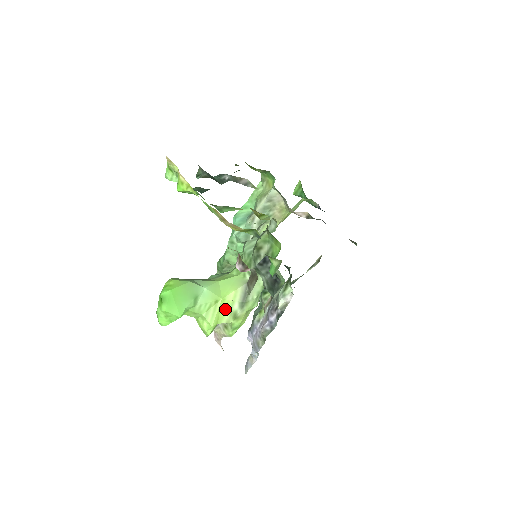
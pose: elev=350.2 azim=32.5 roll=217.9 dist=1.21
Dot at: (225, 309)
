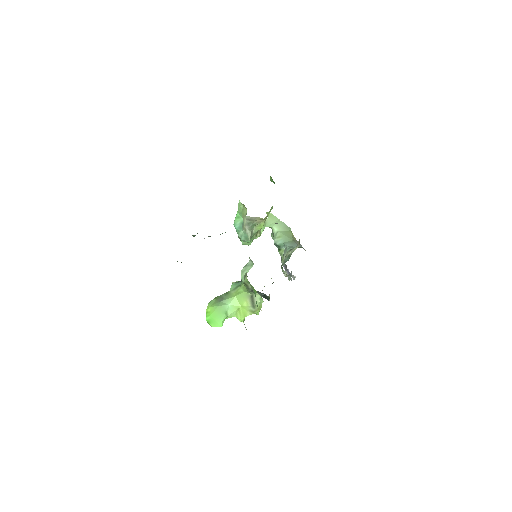
Dot at: (246, 310)
